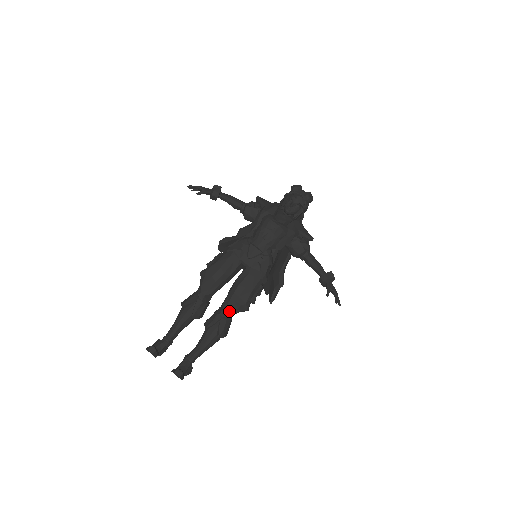
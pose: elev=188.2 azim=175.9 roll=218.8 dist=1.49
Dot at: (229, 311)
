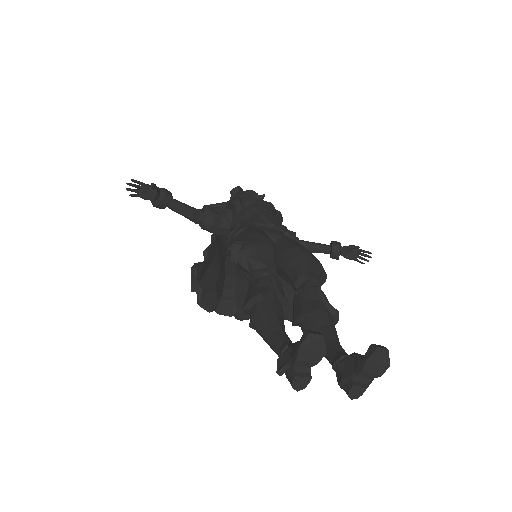
Dot at: (317, 277)
